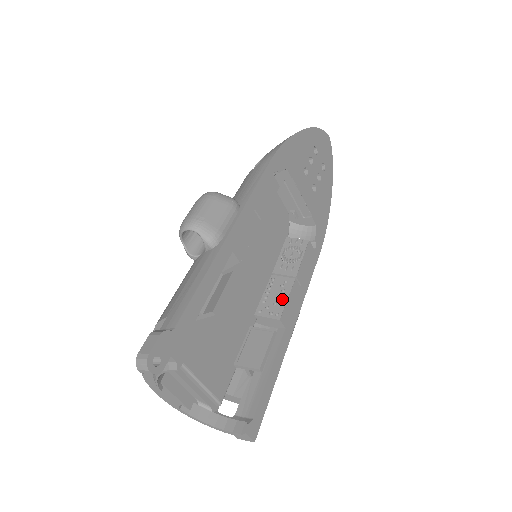
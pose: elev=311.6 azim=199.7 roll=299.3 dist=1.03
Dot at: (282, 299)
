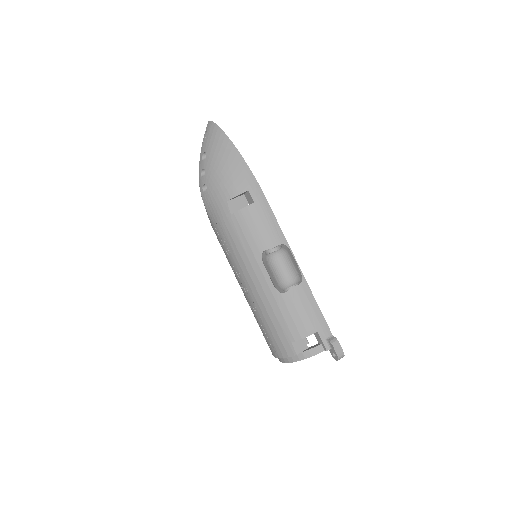
Dot at: occluded
